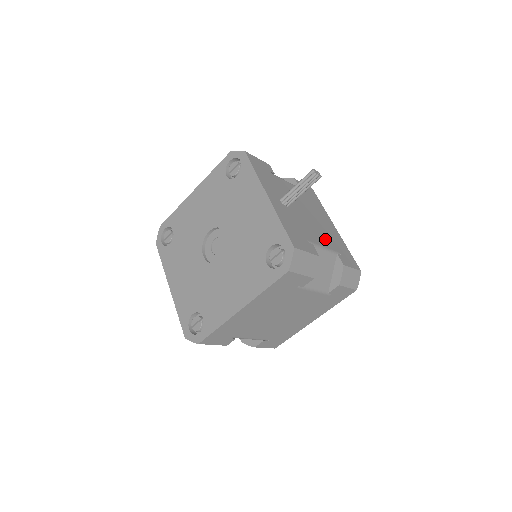
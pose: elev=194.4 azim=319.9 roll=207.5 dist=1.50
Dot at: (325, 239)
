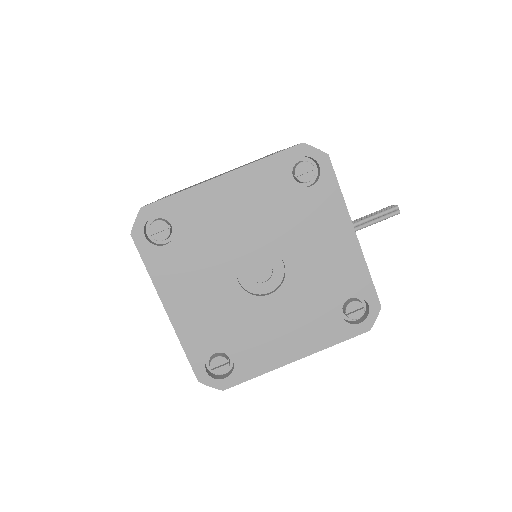
Dot at: occluded
